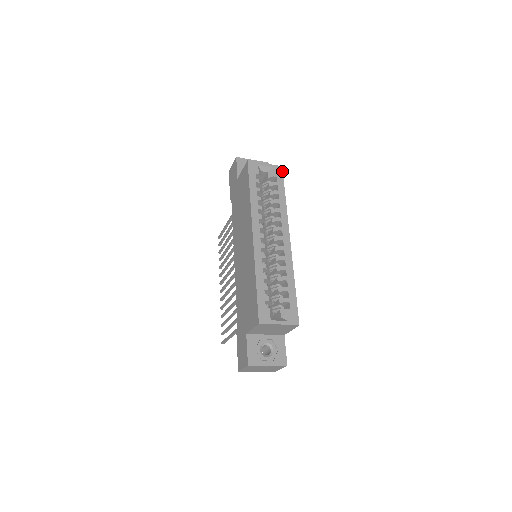
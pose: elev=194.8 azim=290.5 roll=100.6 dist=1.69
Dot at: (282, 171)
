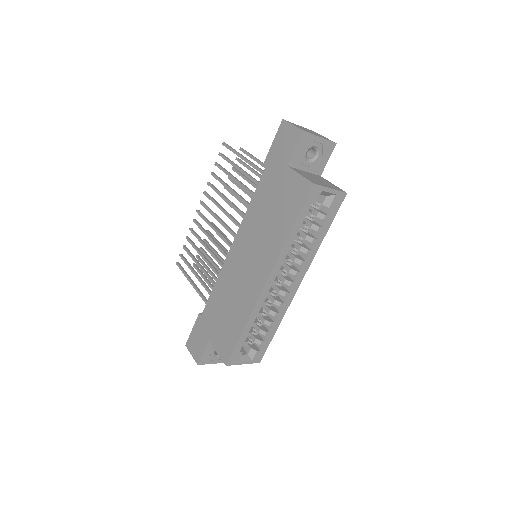
Dot at: (343, 200)
